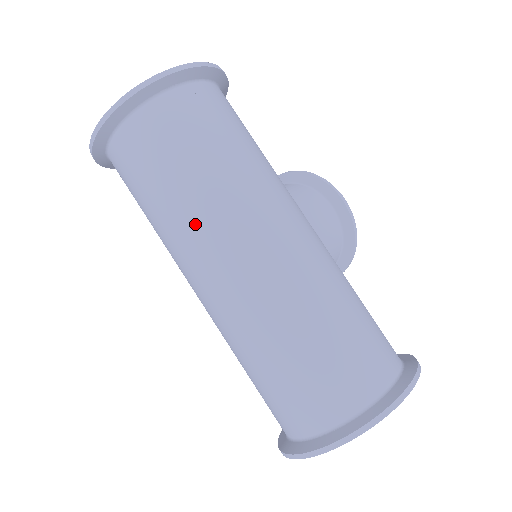
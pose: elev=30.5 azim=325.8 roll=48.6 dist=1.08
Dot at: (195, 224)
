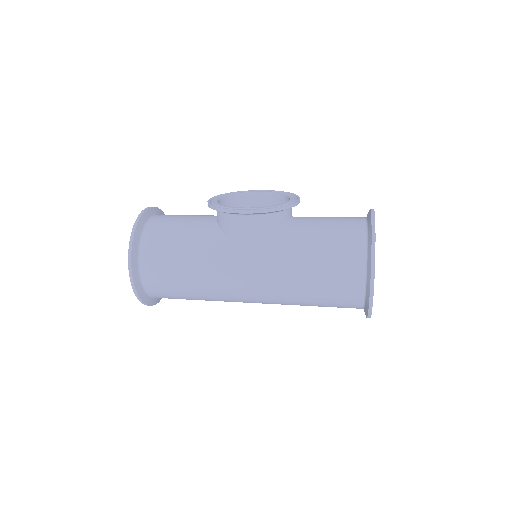
Dot at: occluded
